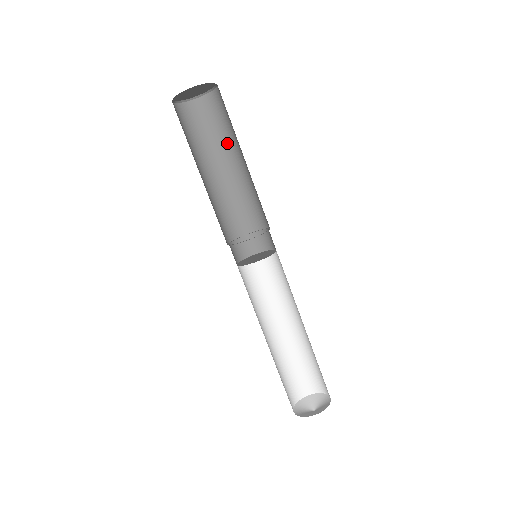
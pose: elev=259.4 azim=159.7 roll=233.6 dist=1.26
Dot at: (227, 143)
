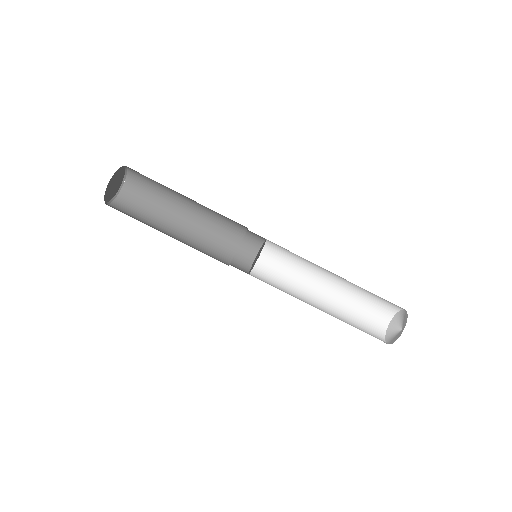
Dot at: (166, 204)
